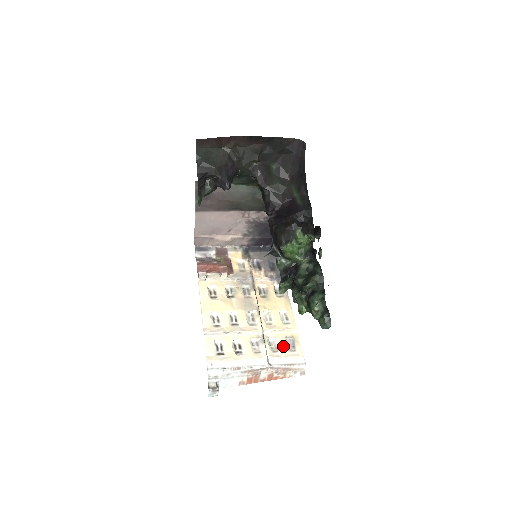
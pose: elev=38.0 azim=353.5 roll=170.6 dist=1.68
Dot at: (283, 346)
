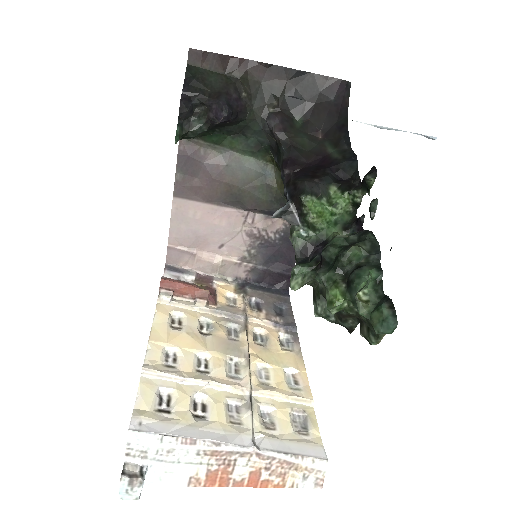
Dot at: (285, 422)
